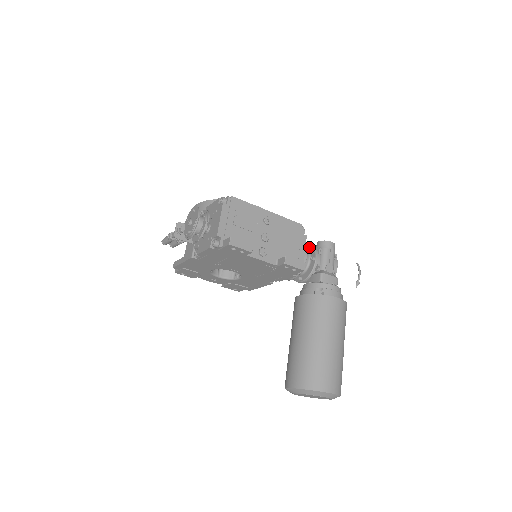
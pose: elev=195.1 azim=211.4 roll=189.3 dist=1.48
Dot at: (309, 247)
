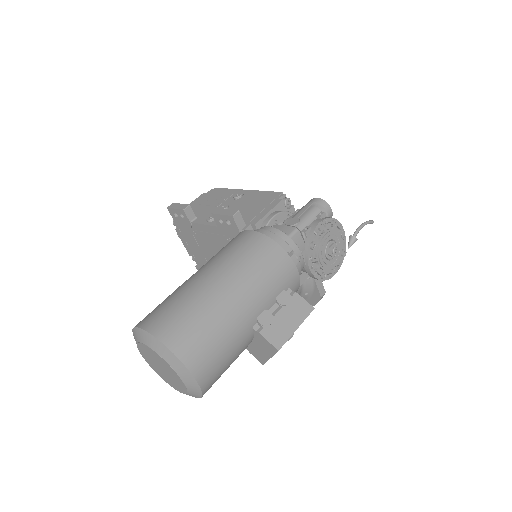
Dot at: occluded
